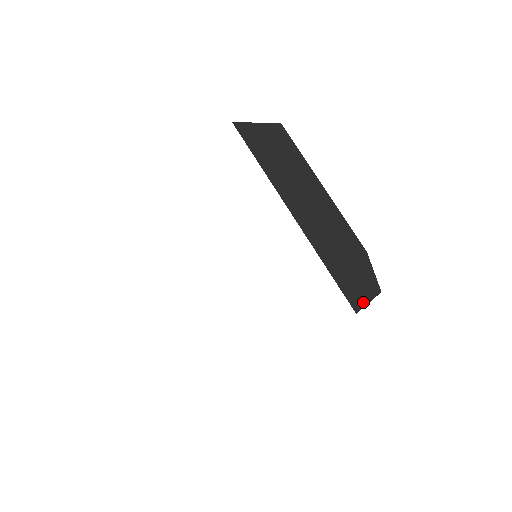
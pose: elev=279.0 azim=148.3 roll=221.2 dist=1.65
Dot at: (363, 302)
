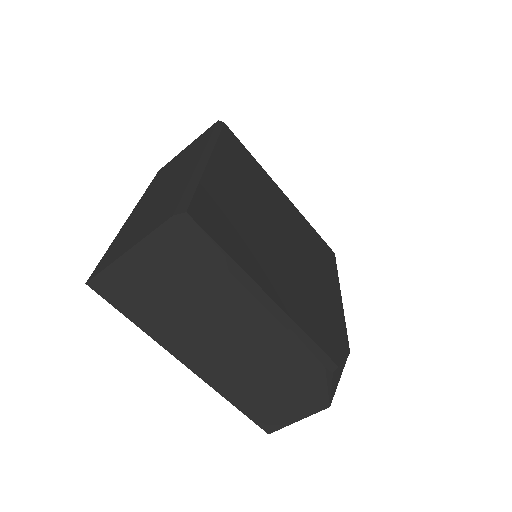
Dot at: (286, 423)
